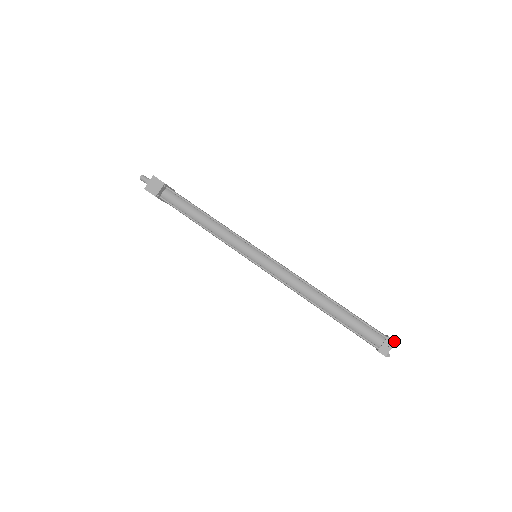
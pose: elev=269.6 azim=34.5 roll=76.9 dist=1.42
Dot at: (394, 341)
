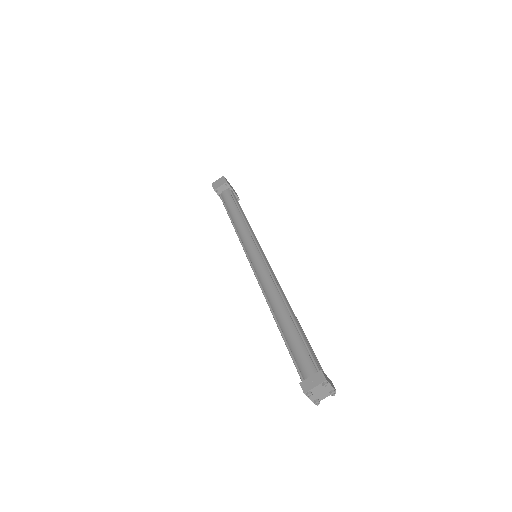
Dot at: (324, 378)
